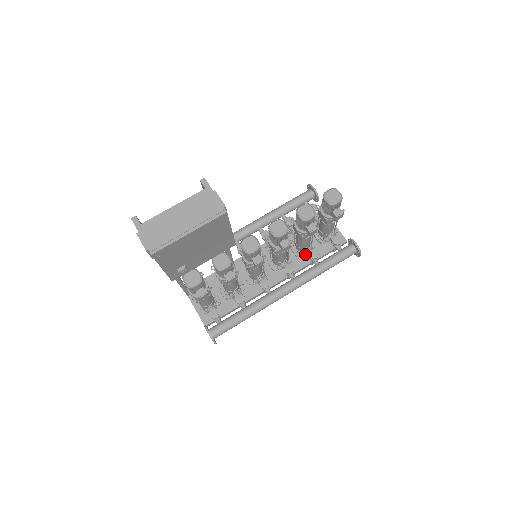
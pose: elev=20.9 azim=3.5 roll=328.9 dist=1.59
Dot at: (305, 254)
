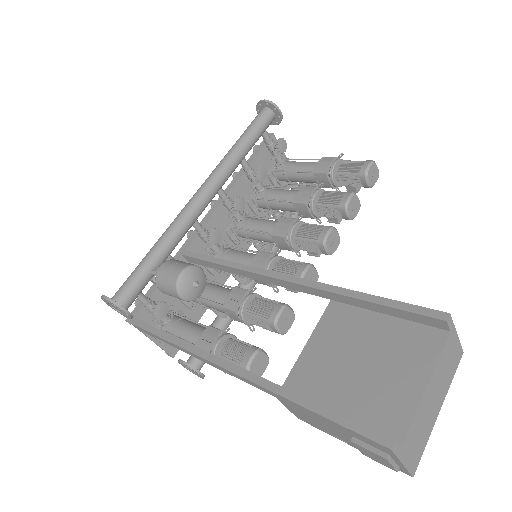
Dot at: (271, 214)
